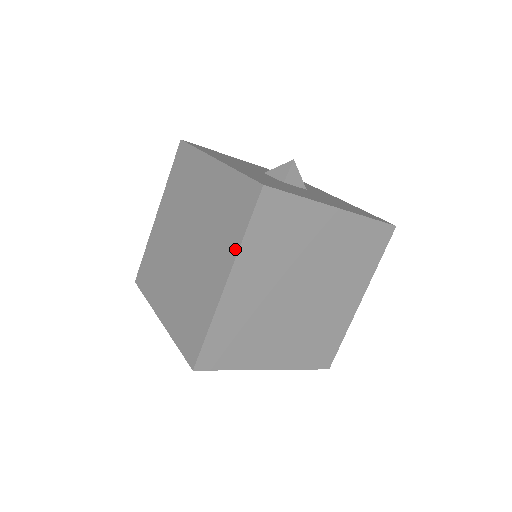
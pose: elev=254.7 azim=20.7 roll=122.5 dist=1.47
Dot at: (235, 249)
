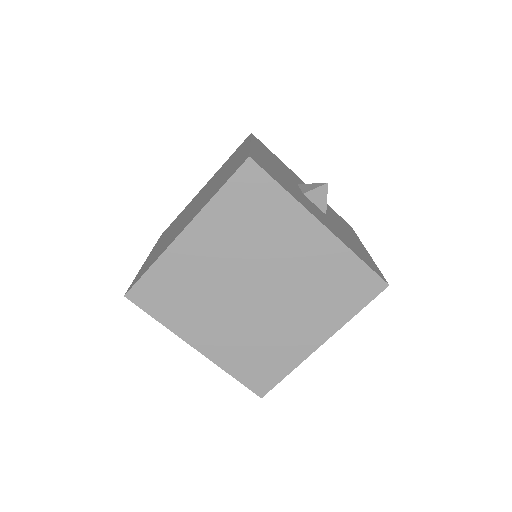
Dot at: (204, 205)
